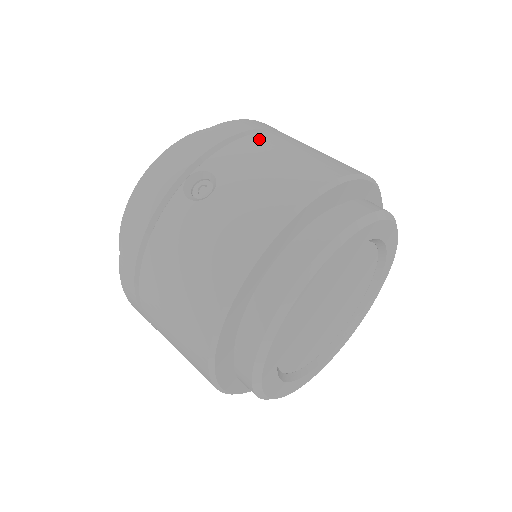
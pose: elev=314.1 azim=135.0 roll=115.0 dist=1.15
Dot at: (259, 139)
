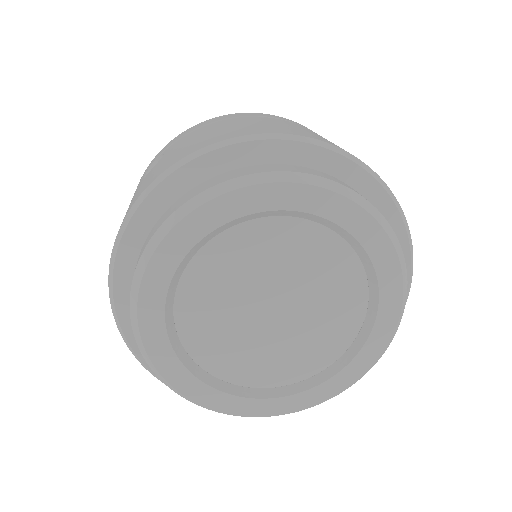
Dot at: (225, 121)
